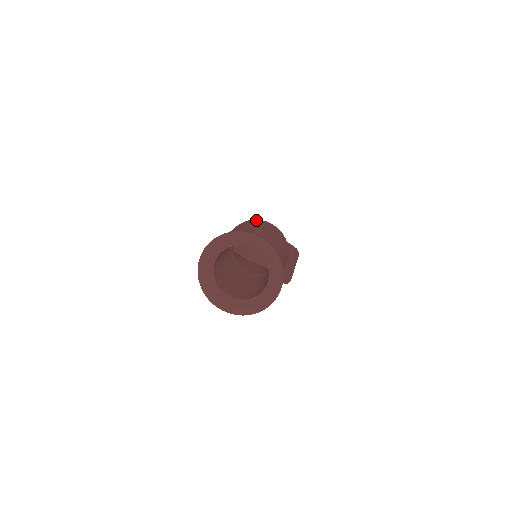
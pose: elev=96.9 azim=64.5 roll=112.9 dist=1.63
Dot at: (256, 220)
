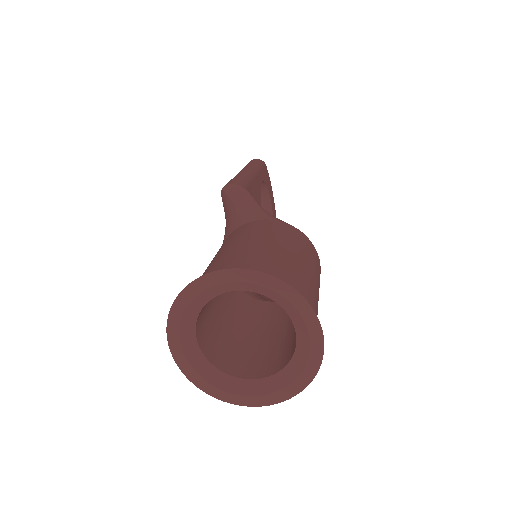
Dot at: (314, 248)
